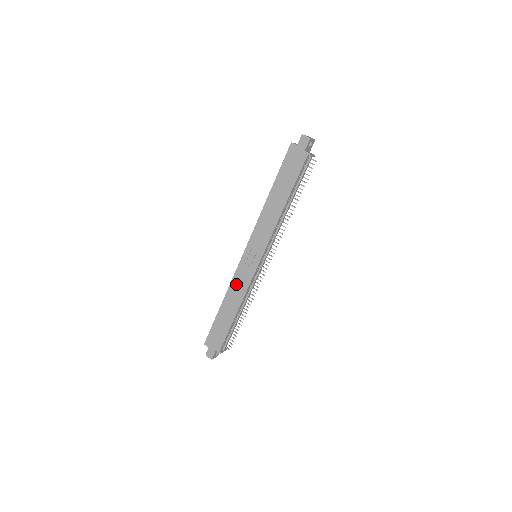
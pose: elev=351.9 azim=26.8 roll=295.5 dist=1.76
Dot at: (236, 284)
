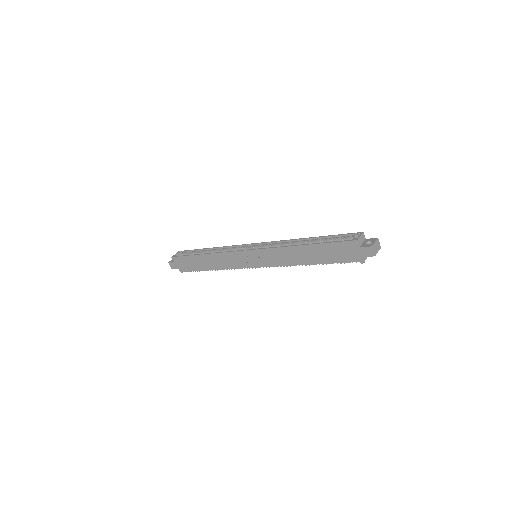
Dot at: (224, 258)
